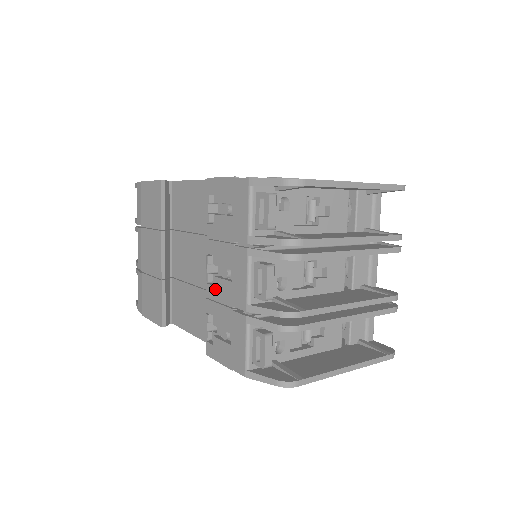
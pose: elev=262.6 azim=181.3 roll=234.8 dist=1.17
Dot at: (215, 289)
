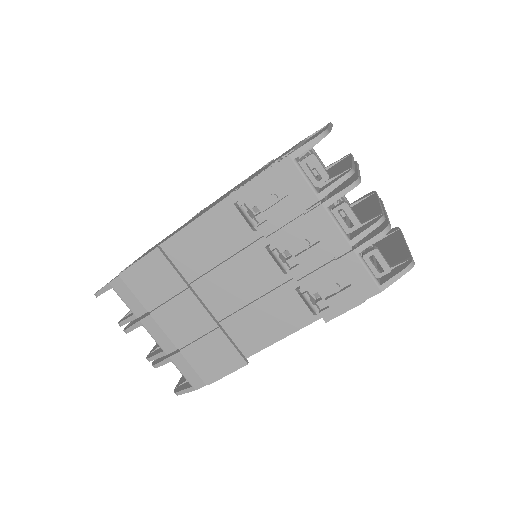
Dot at: (303, 265)
